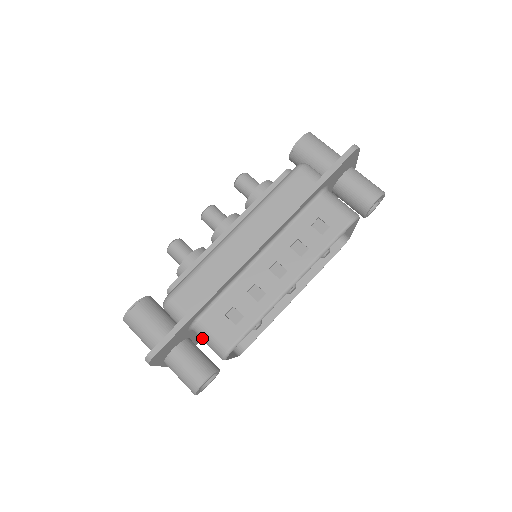
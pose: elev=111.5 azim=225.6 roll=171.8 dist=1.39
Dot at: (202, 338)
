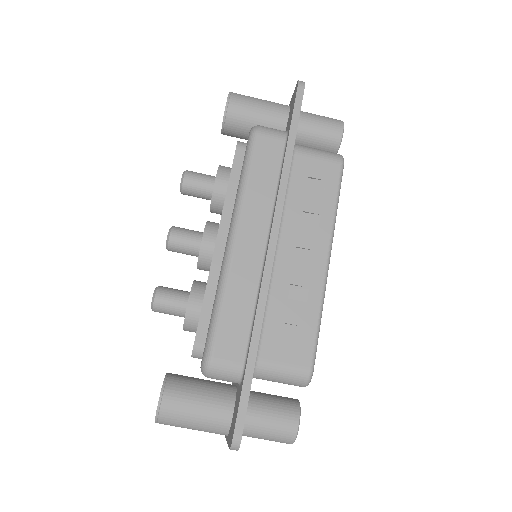
Dot at: (269, 379)
